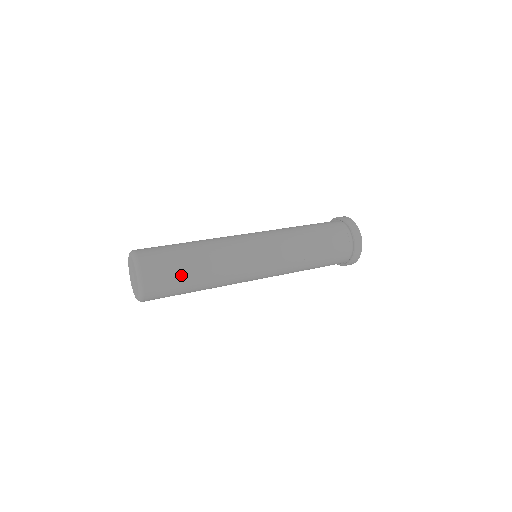
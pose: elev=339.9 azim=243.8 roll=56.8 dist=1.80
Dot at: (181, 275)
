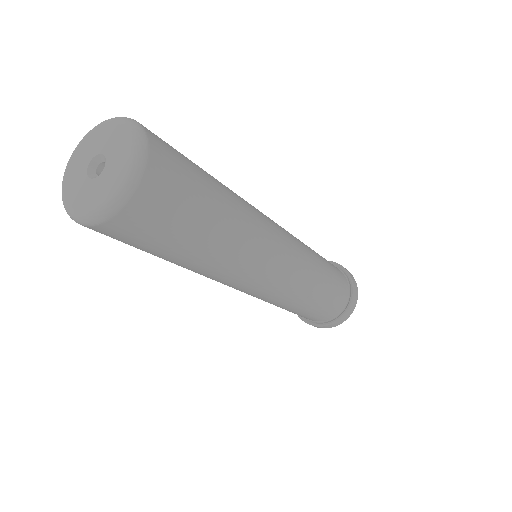
Dot at: (199, 173)
